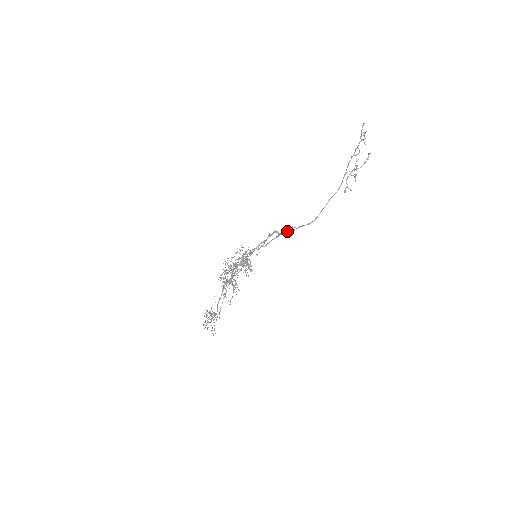
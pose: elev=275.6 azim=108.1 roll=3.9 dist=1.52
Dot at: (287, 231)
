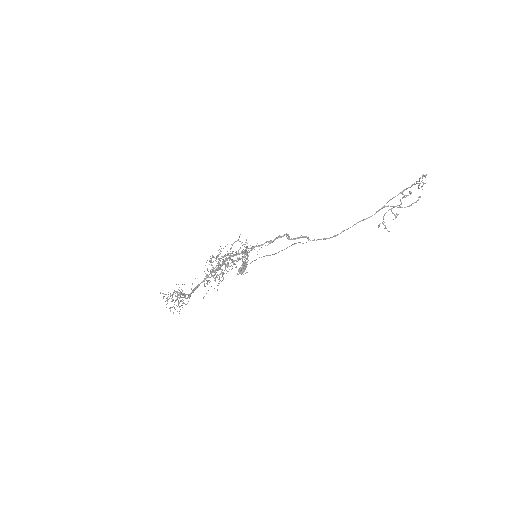
Dot at: (299, 242)
